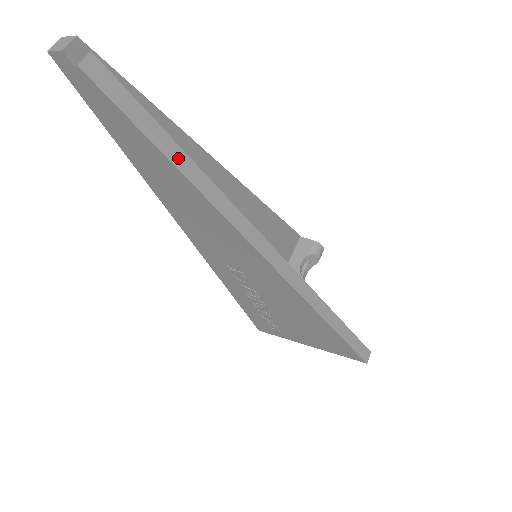
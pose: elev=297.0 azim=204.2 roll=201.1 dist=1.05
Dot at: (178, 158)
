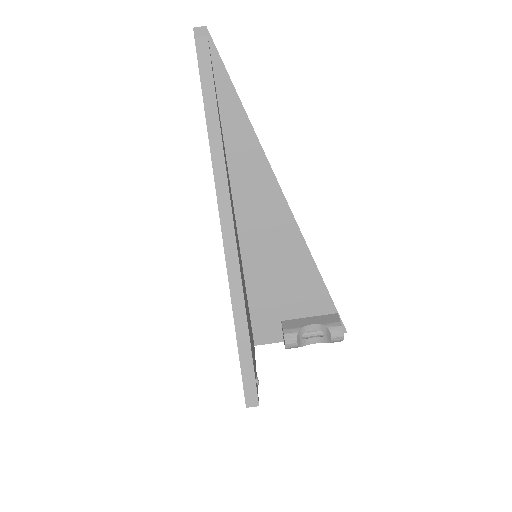
Dot at: (212, 115)
